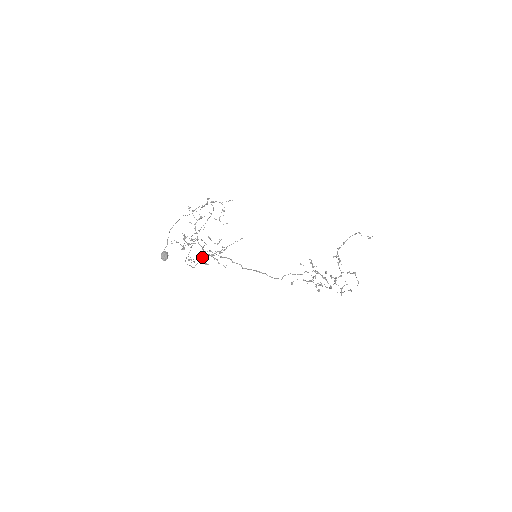
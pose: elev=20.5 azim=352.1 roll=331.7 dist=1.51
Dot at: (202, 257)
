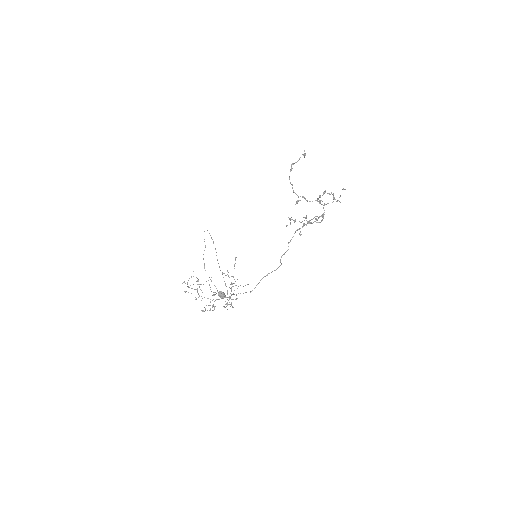
Dot at: occluded
